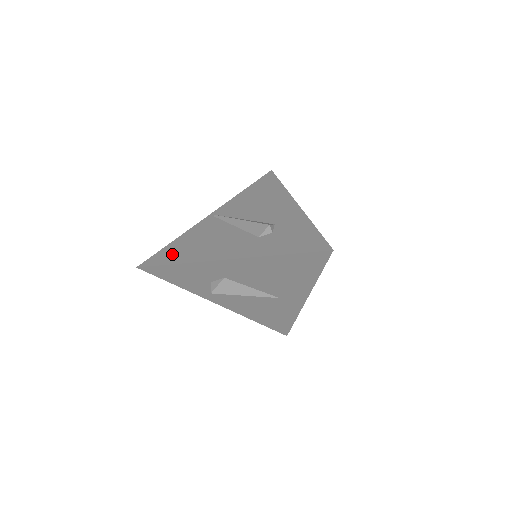
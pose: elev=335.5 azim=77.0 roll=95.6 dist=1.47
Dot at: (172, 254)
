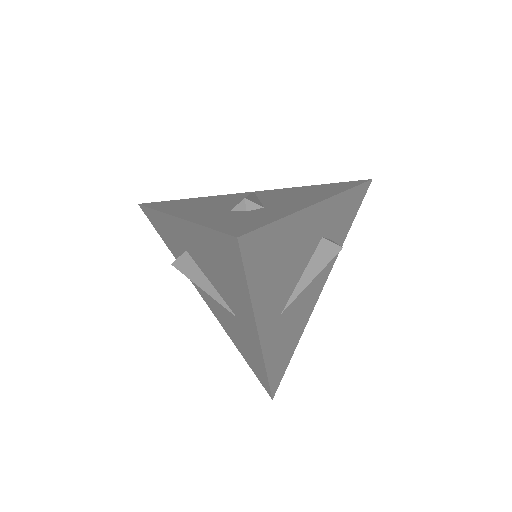
Dot at: (168, 203)
